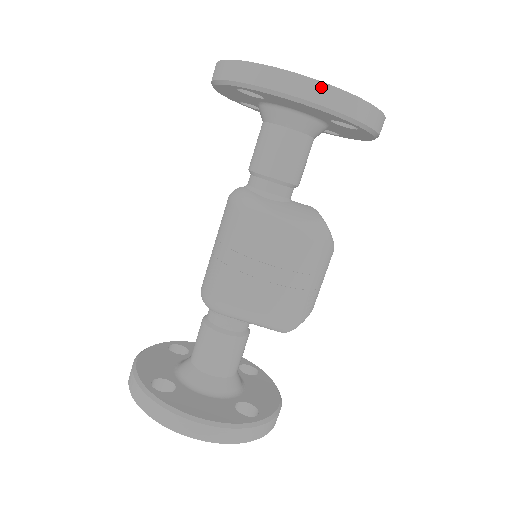
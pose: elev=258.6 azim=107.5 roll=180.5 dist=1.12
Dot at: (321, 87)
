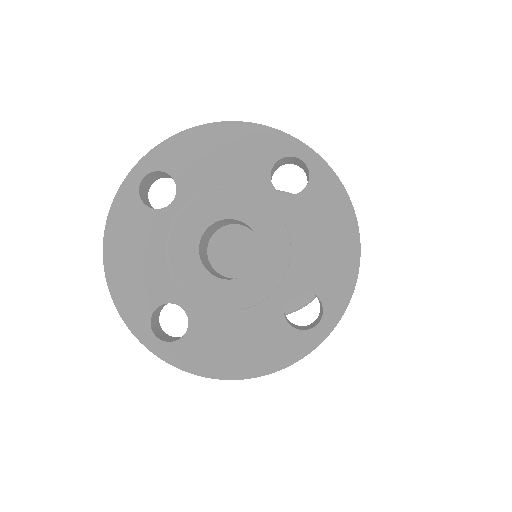
Dot at: (258, 376)
